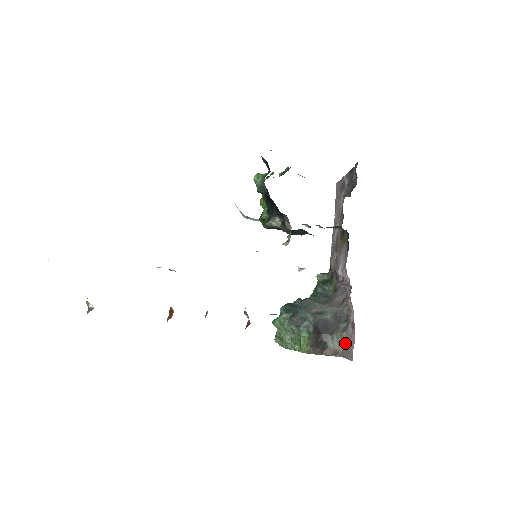
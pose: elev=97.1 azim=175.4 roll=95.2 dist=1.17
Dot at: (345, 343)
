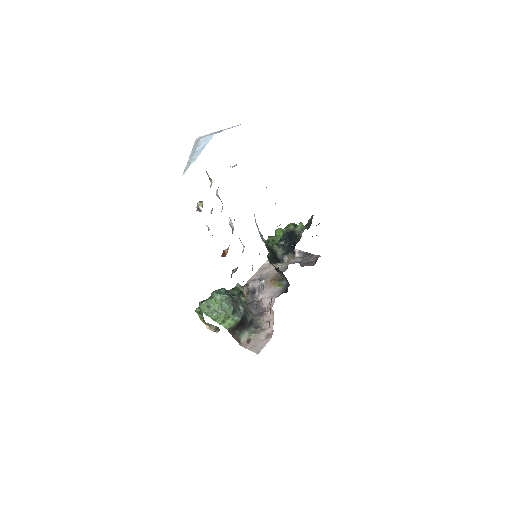
Dot at: (249, 340)
